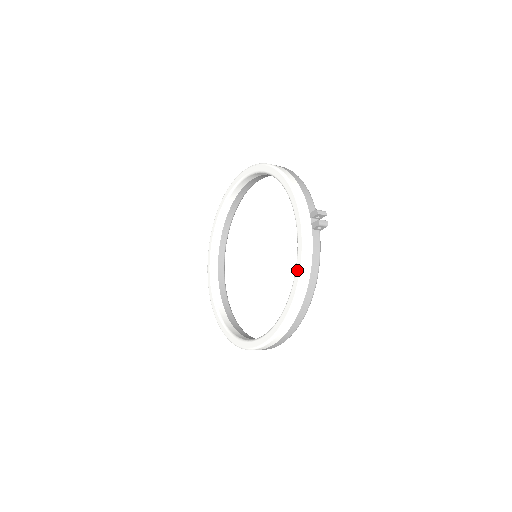
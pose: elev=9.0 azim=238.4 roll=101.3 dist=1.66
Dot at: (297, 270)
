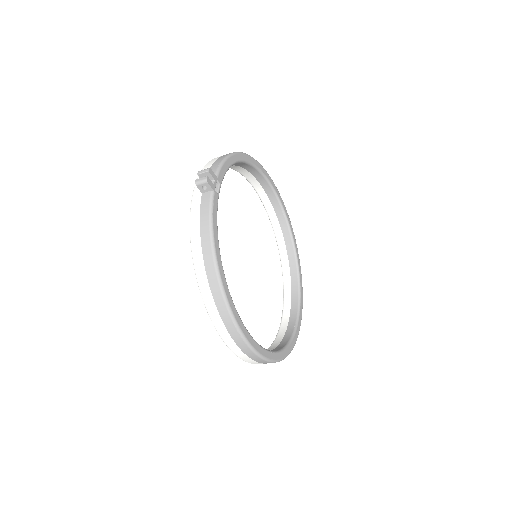
Dot at: occluded
